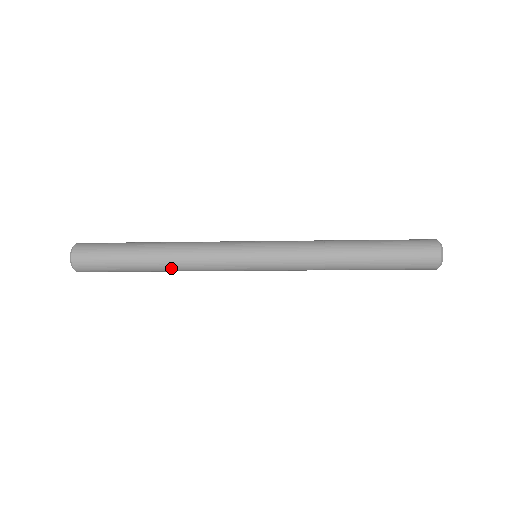
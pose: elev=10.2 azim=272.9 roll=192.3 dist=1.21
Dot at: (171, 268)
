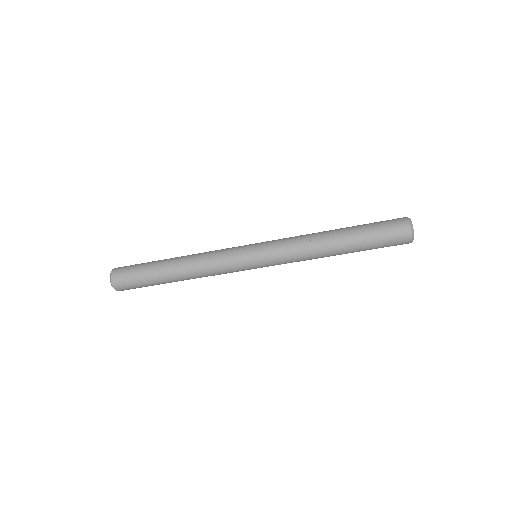
Dot at: (188, 276)
